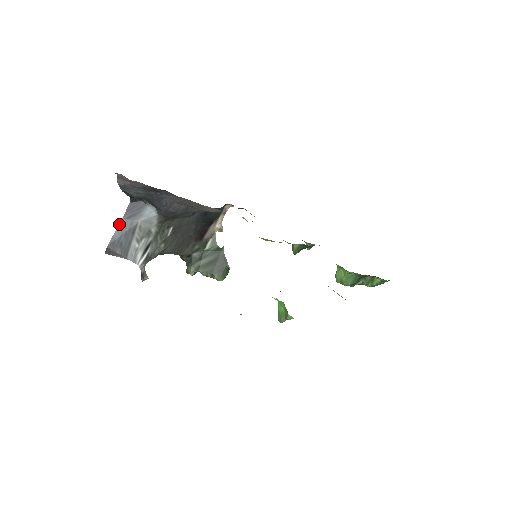
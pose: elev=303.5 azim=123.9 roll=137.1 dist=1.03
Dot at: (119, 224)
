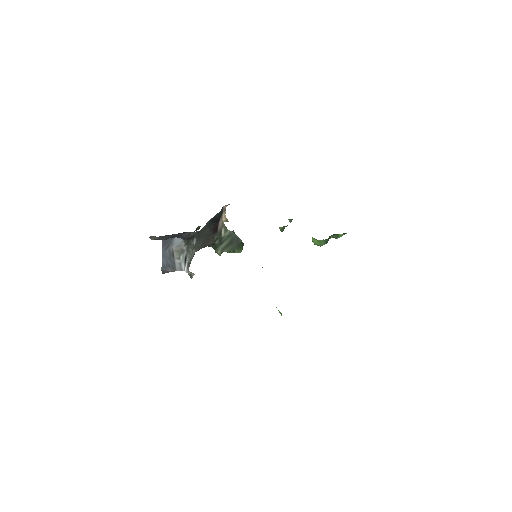
Dot at: (162, 255)
